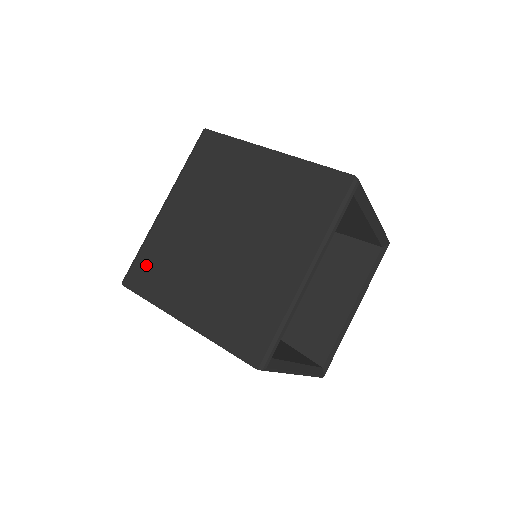
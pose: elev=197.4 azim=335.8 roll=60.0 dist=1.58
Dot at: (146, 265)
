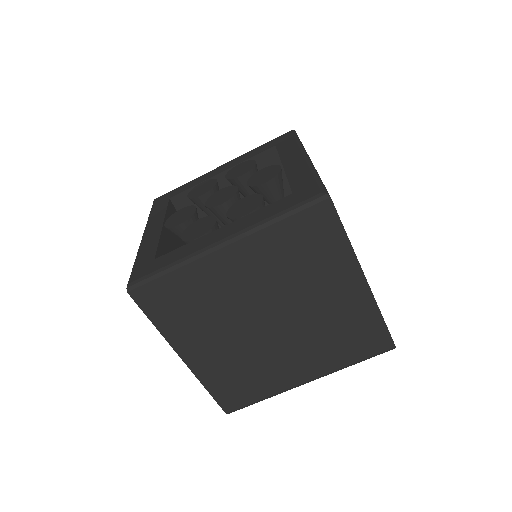
Dot at: (168, 292)
